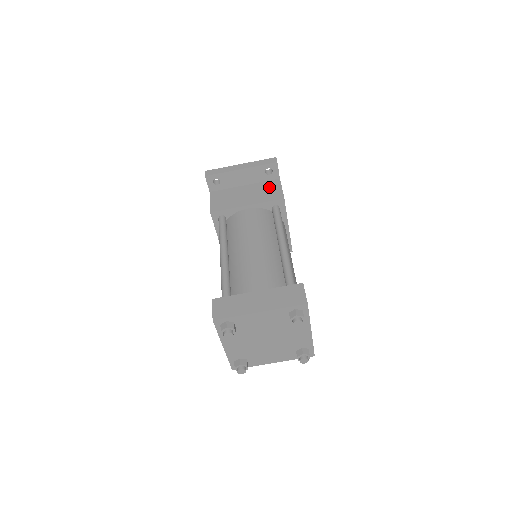
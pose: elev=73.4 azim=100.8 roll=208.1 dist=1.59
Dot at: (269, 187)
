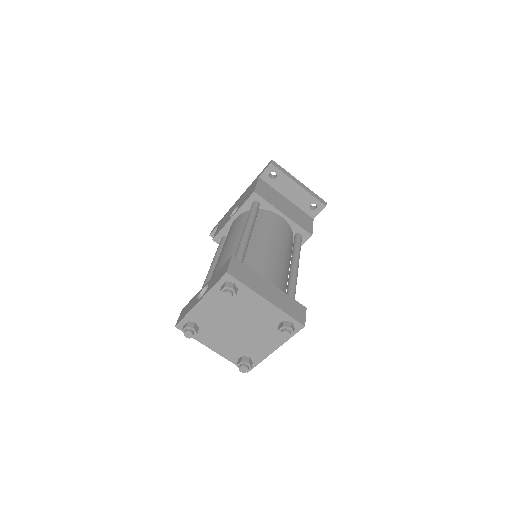
Dot at: (304, 217)
